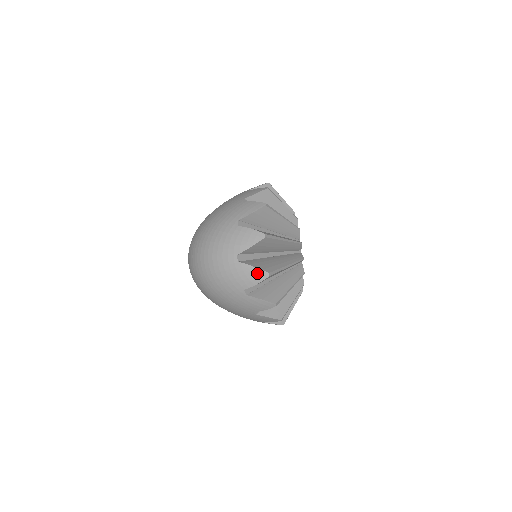
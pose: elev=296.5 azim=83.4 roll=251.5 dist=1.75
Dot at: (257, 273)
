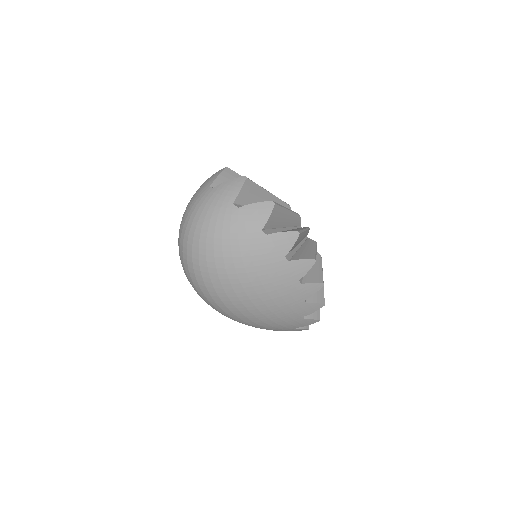
Dot at: (234, 182)
